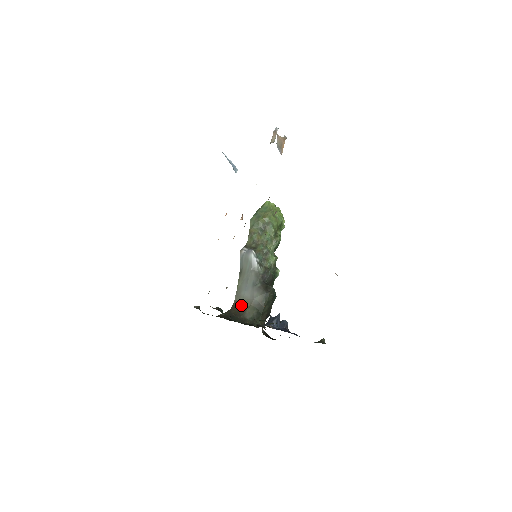
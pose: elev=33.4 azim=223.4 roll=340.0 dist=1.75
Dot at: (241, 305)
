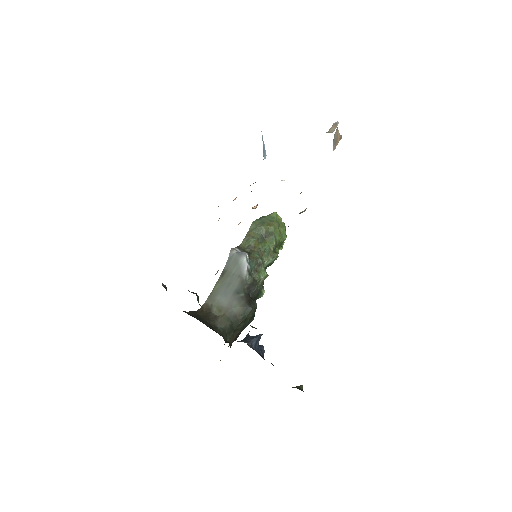
Dot at: (213, 310)
